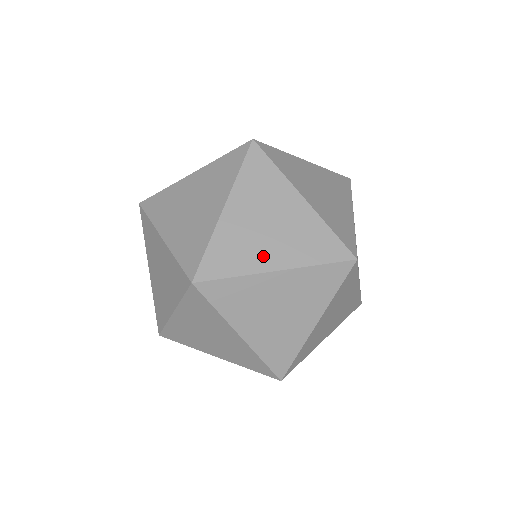
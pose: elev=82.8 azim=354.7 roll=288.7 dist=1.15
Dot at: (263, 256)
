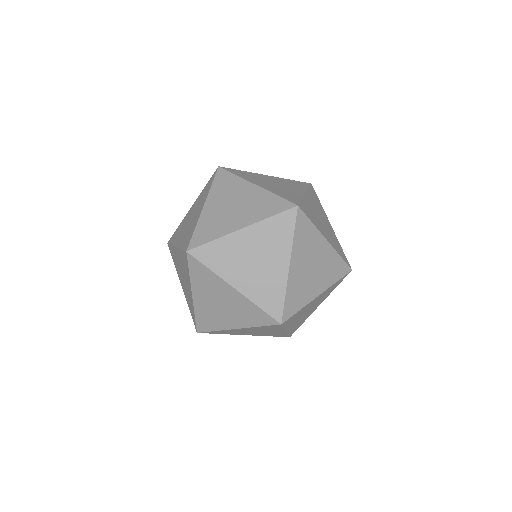
Dot at: (258, 182)
